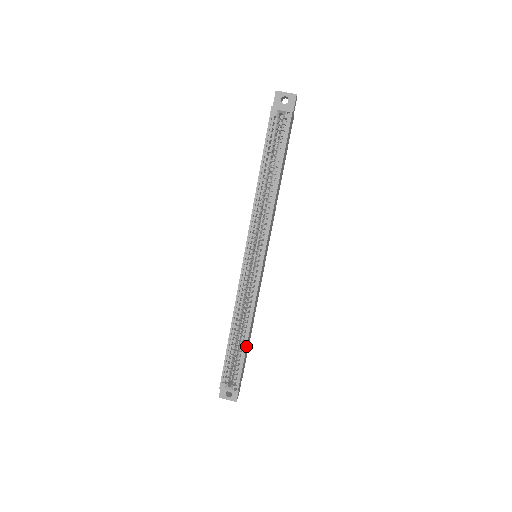
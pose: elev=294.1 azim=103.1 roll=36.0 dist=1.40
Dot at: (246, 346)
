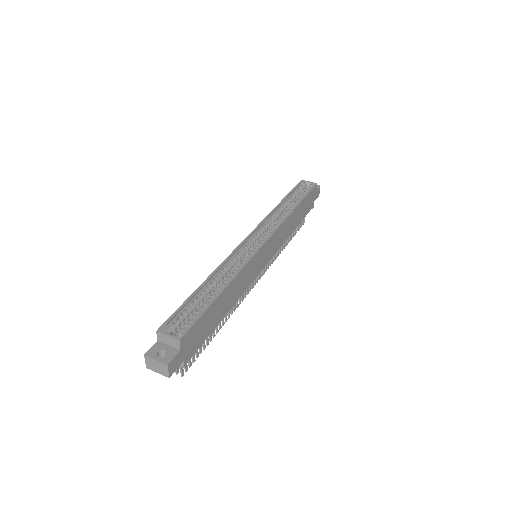
Dot at: (218, 296)
